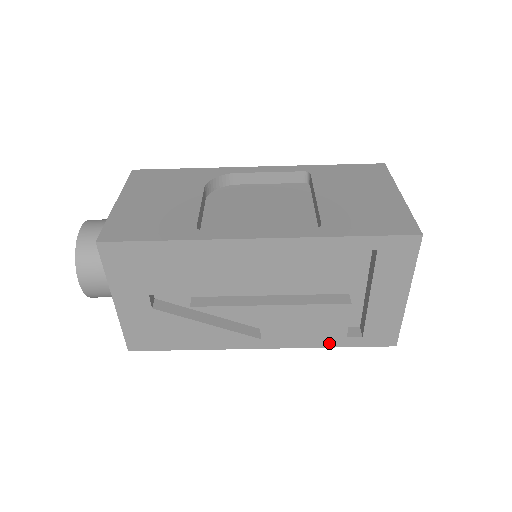
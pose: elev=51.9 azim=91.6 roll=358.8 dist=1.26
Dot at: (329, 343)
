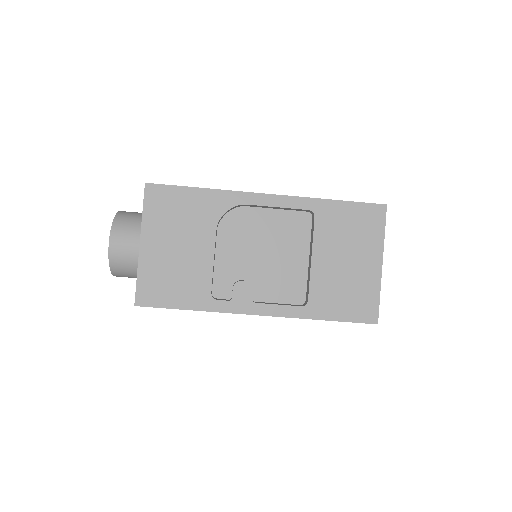
Dot at: occluded
